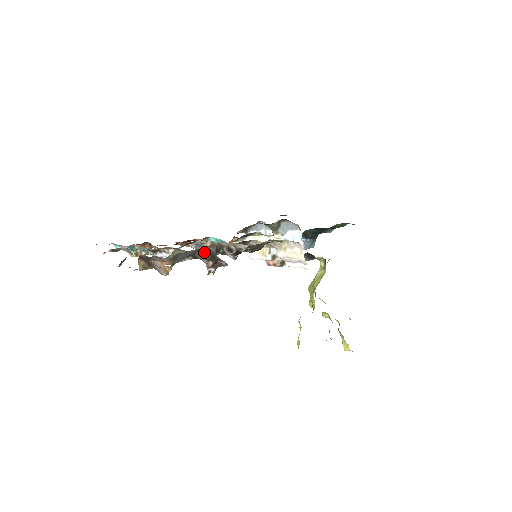
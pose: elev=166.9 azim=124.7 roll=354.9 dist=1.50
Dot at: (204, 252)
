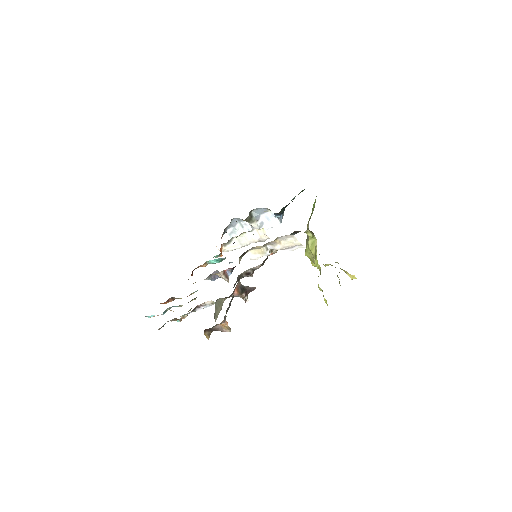
Dot at: (235, 290)
